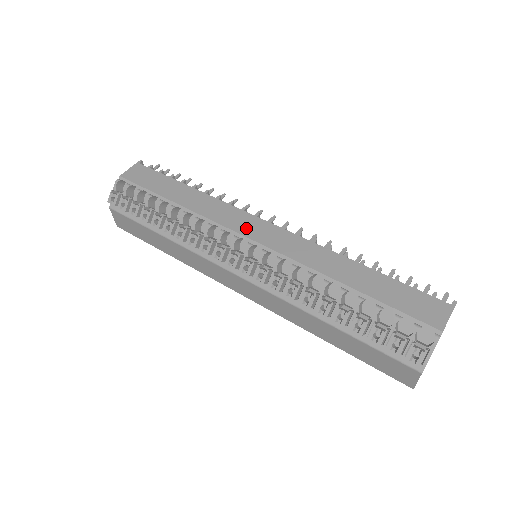
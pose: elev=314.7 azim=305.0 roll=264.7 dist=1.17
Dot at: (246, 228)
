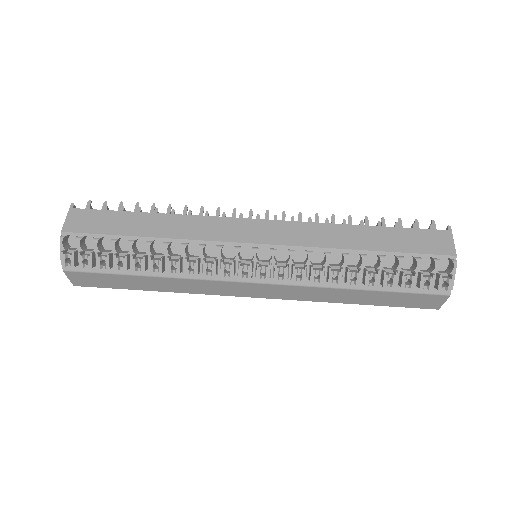
Dot at: (241, 234)
